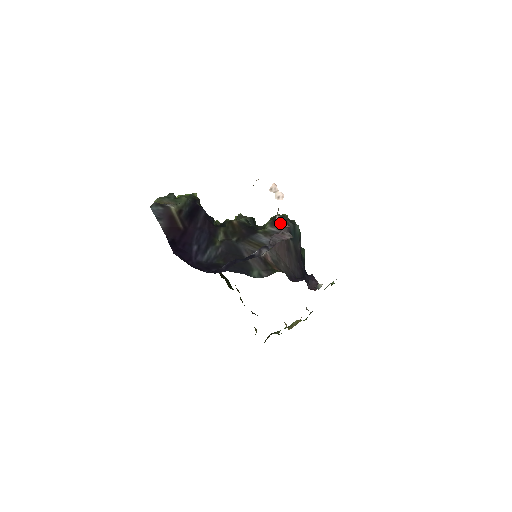
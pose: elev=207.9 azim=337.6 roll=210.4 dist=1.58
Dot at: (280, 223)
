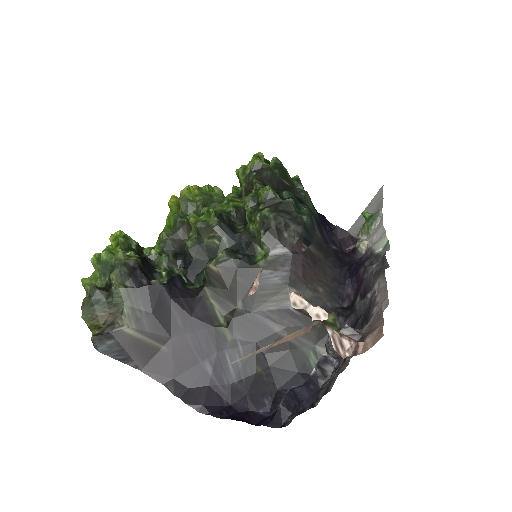
Dot at: (341, 348)
